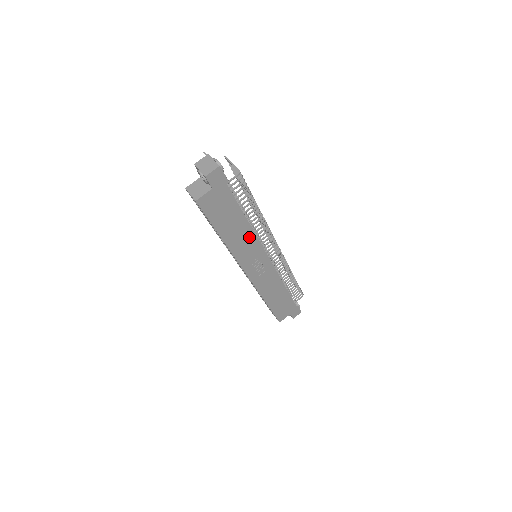
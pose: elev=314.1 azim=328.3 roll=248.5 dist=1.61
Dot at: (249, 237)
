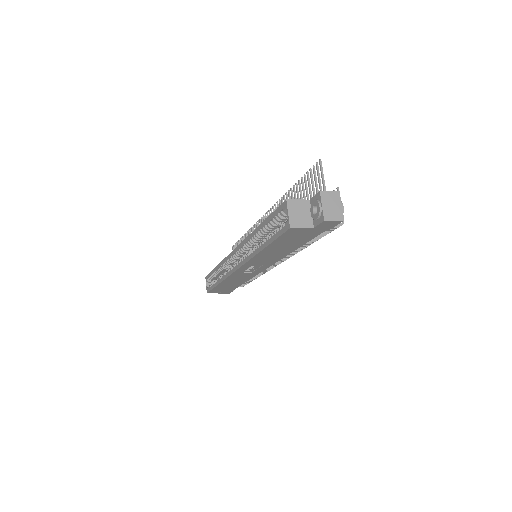
Dot at: (278, 256)
